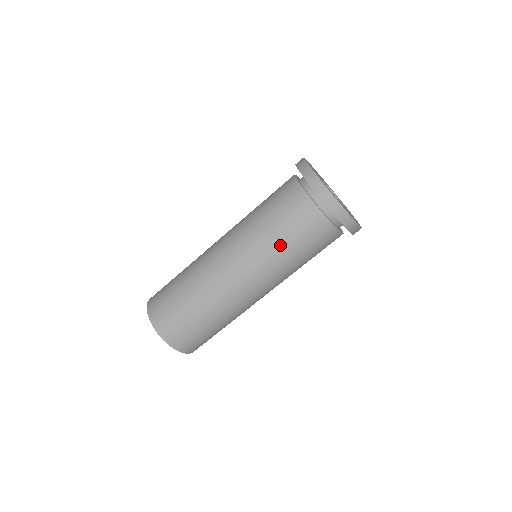
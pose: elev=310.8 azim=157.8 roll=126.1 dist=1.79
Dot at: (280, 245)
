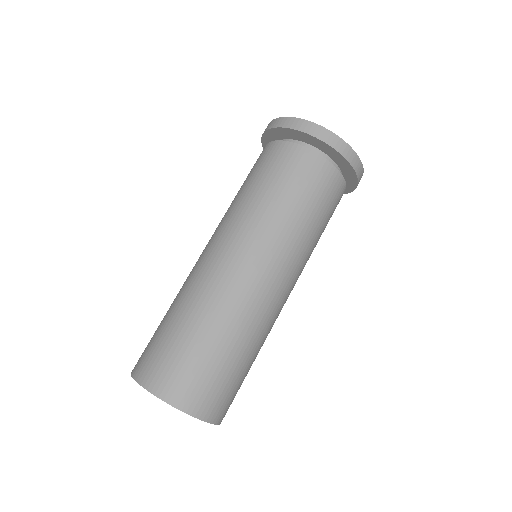
Dot at: (312, 228)
